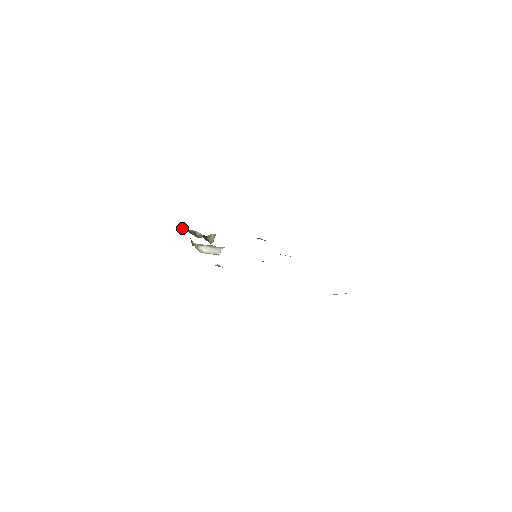
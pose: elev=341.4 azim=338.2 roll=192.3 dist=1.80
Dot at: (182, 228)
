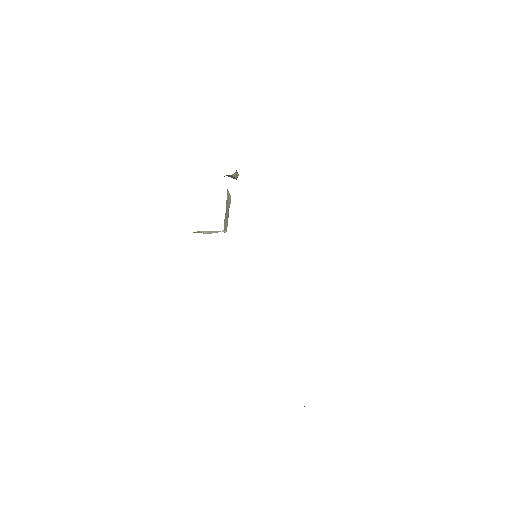
Dot at: occluded
